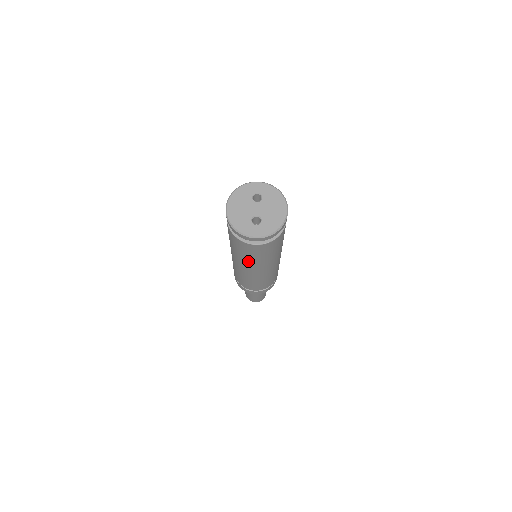
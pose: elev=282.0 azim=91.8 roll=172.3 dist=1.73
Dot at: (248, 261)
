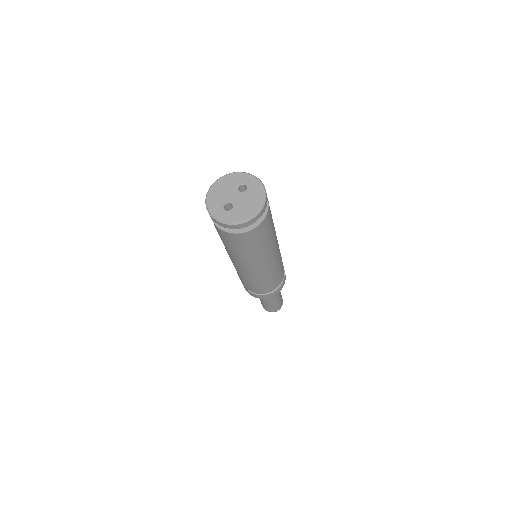
Dot at: (227, 249)
